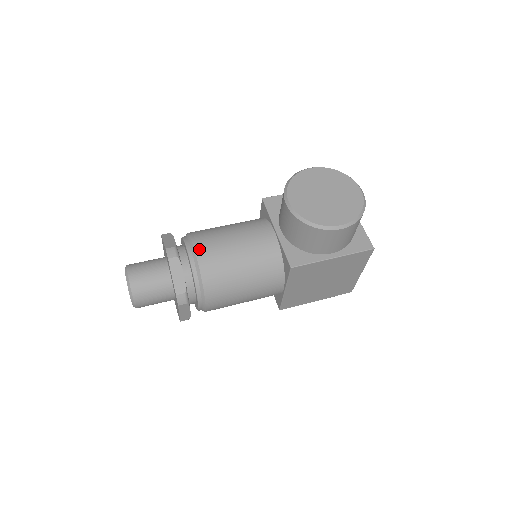
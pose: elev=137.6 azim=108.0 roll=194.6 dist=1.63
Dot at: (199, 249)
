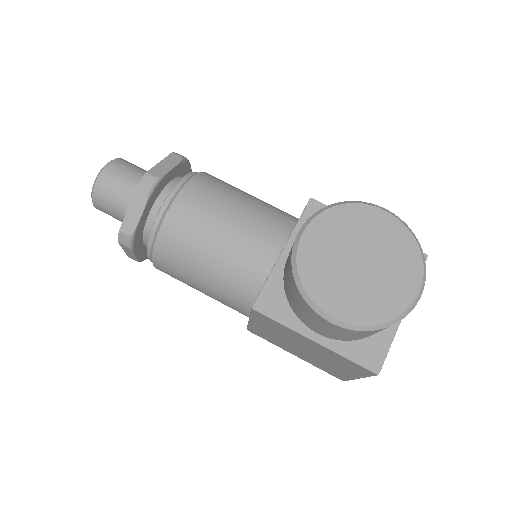
Dot at: (181, 201)
